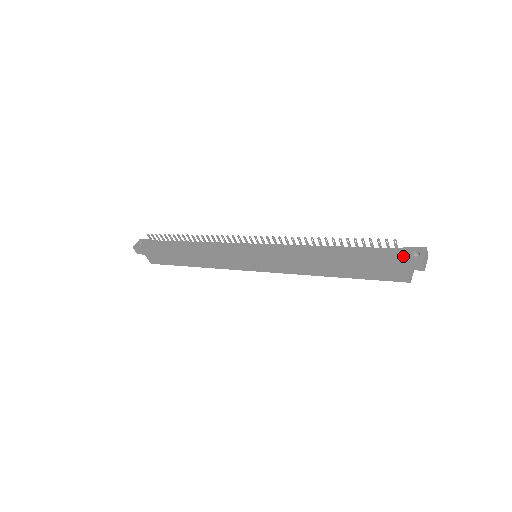
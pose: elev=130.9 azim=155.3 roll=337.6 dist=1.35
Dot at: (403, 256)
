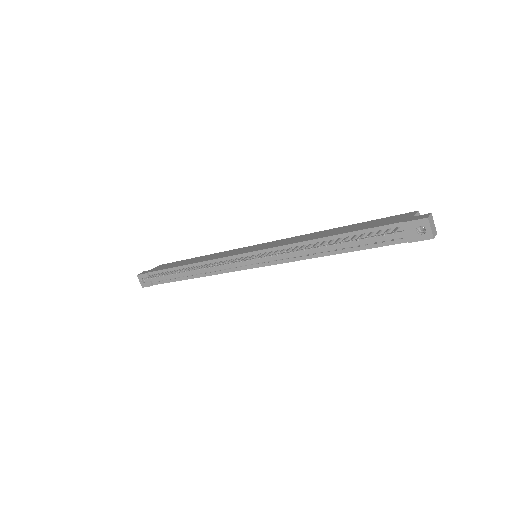
Dot at: (409, 237)
